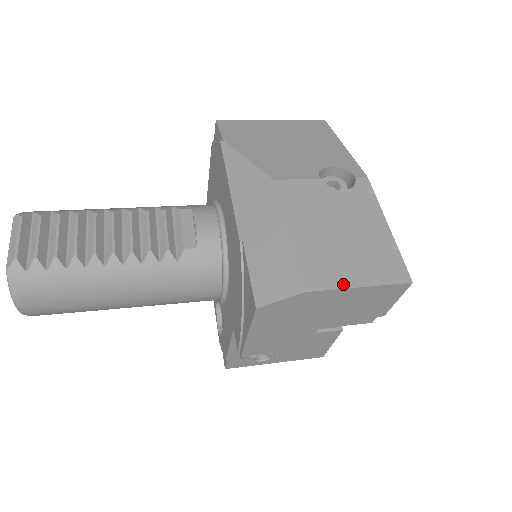
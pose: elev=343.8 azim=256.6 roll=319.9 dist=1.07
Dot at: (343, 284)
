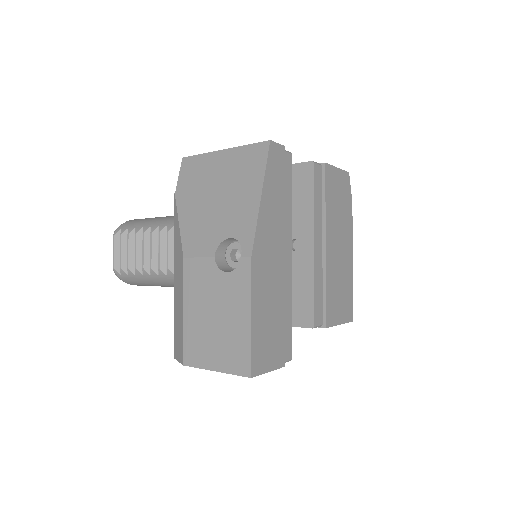
Dot at: (205, 366)
